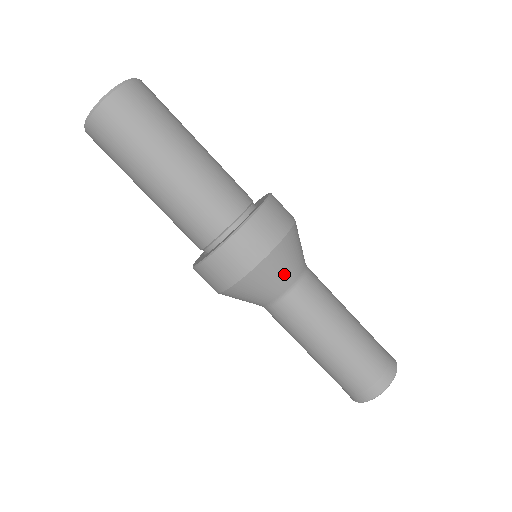
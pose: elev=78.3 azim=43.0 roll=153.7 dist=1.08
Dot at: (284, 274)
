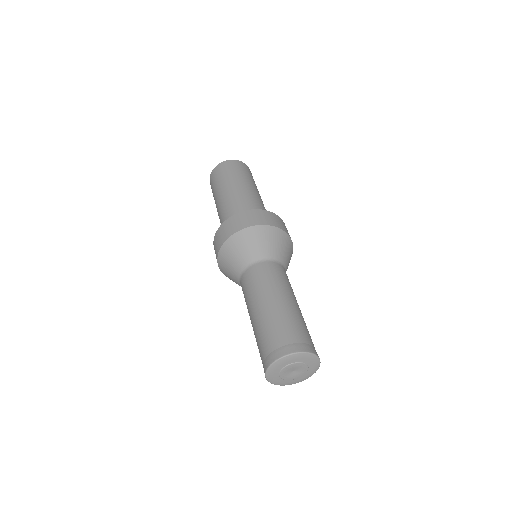
Dot at: (287, 257)
